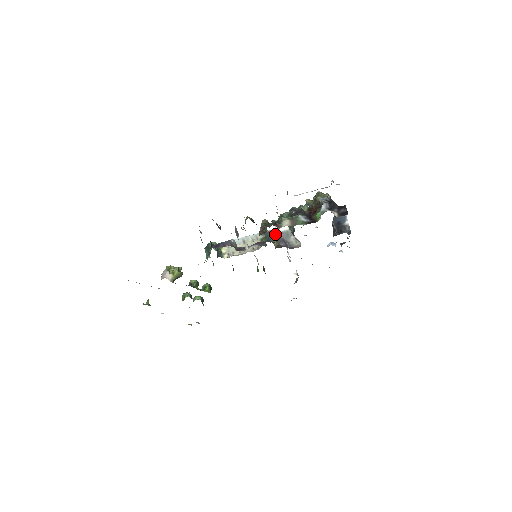
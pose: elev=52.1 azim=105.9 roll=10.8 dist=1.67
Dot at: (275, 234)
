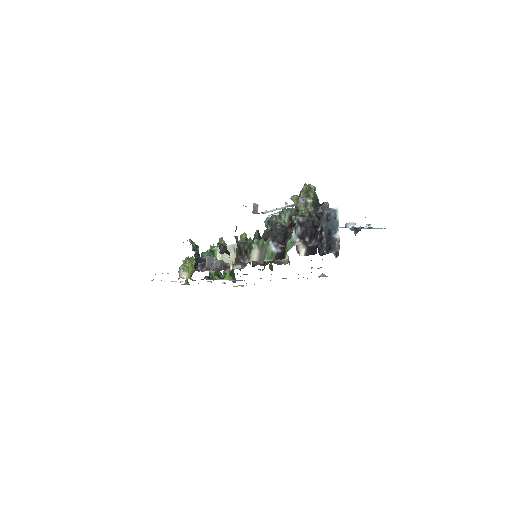
Dot at: occluded
